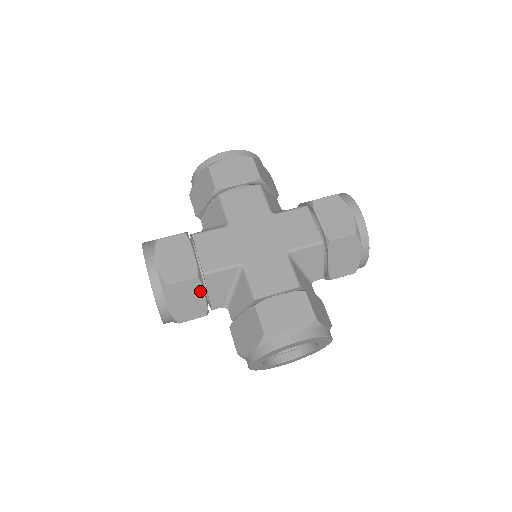
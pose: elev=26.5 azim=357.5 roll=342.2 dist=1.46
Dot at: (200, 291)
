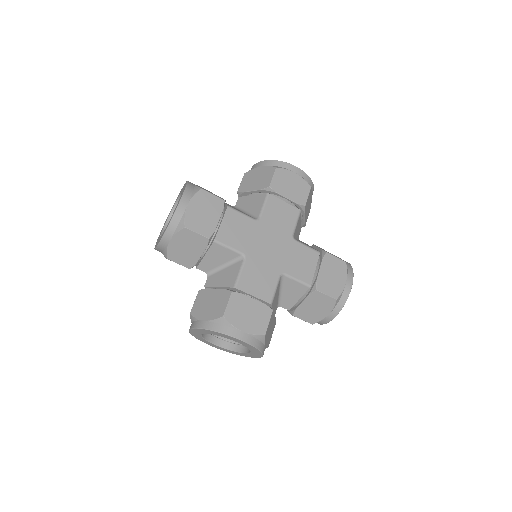
Dot at: (201, 249)
